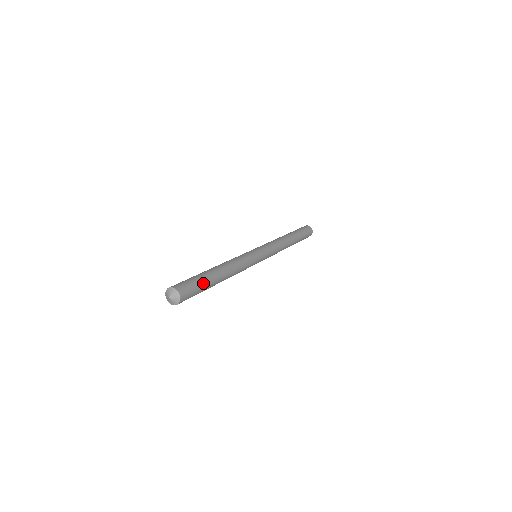
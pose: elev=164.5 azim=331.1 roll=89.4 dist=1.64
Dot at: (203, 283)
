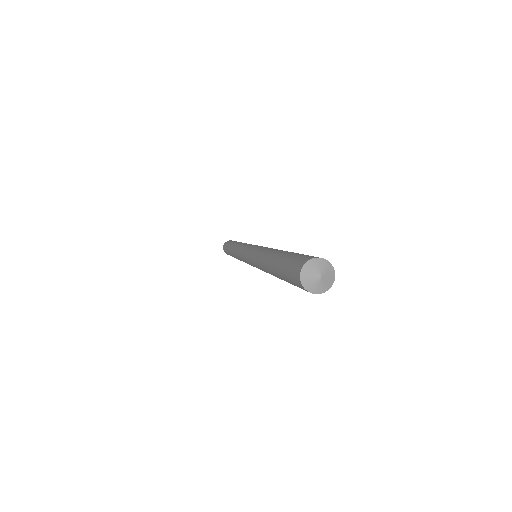
Dot at: occluded
